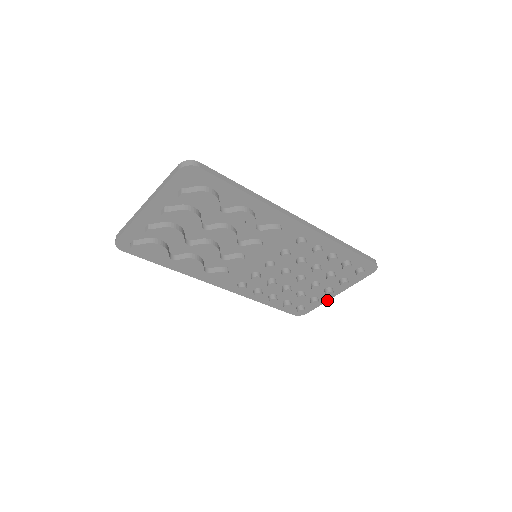
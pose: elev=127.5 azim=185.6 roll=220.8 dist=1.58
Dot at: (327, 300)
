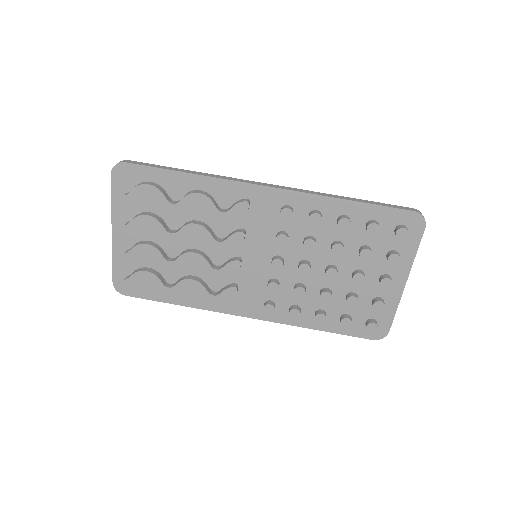
Dot at: (399, 299)
